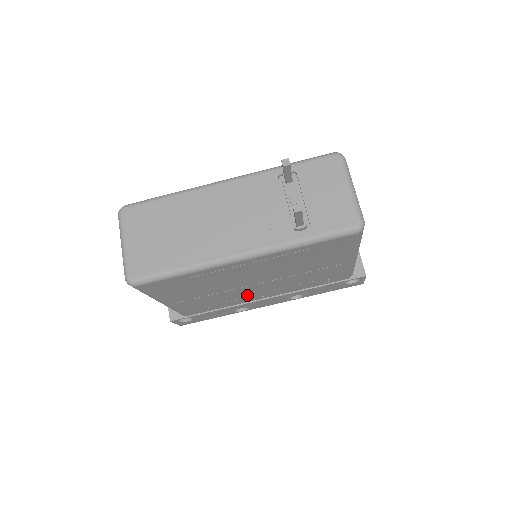
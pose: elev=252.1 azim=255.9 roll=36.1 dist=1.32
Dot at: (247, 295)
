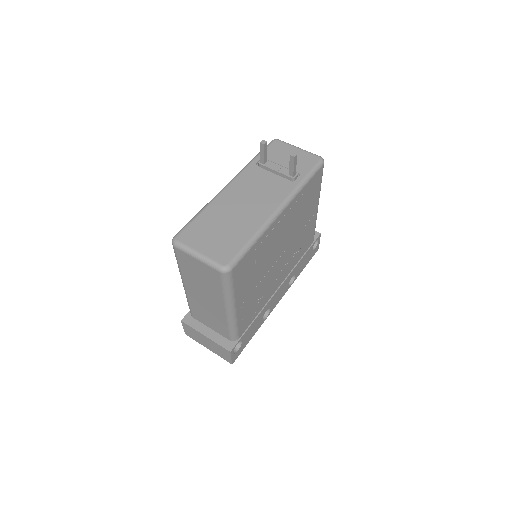
Dot at: (272, 282)
